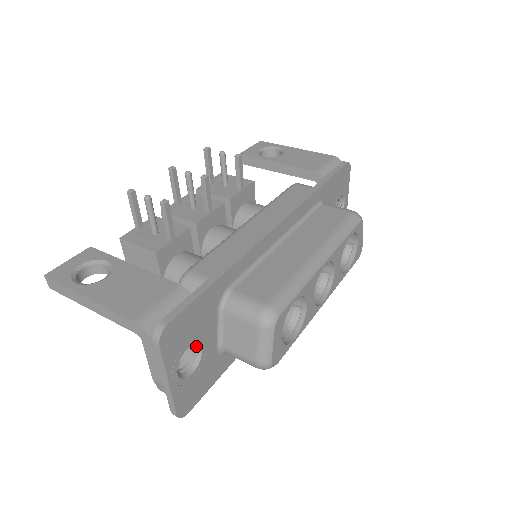
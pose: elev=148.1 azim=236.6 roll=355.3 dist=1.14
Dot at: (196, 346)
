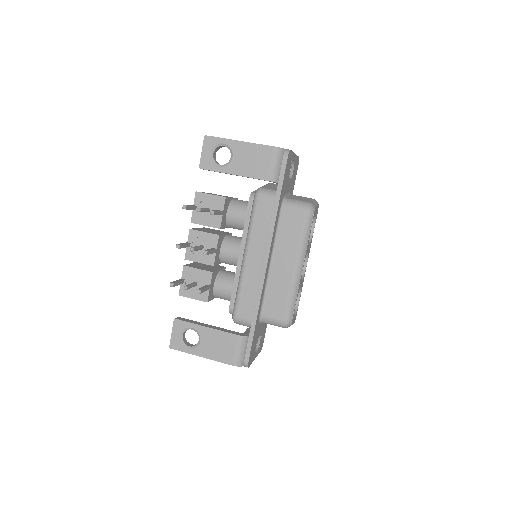
Dot at: occluded
